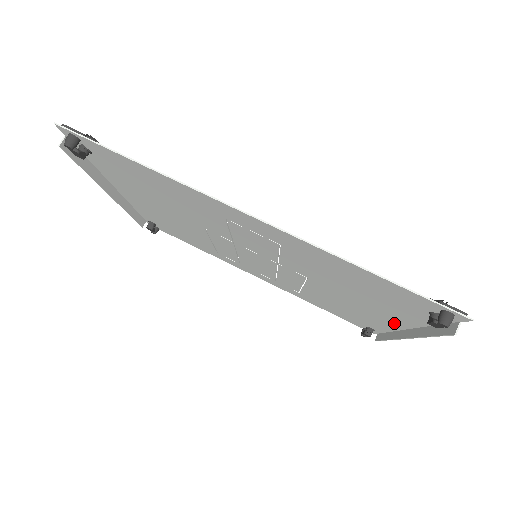
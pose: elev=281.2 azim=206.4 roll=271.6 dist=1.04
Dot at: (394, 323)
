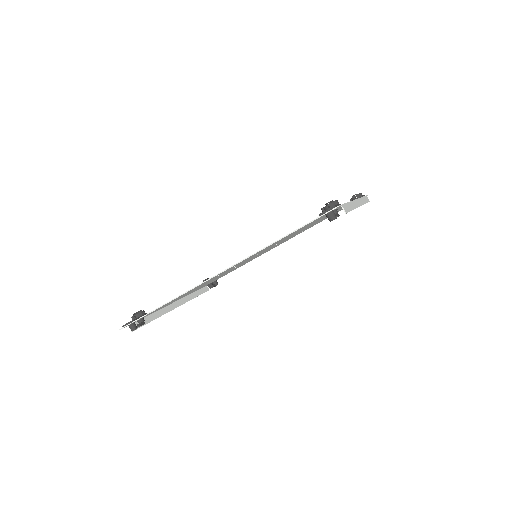
Dot at: occluded
